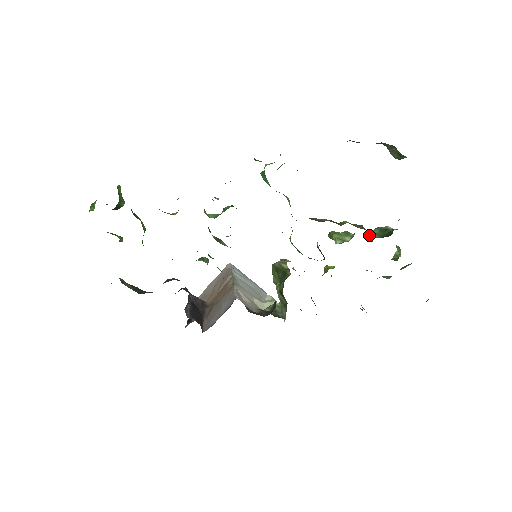
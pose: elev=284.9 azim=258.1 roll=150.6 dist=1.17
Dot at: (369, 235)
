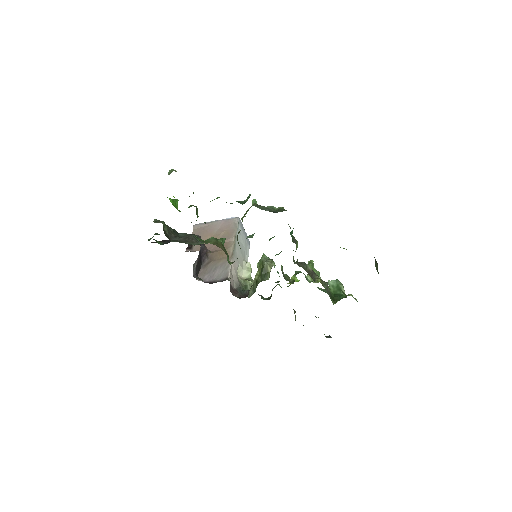
Dot at: (329, 283)
